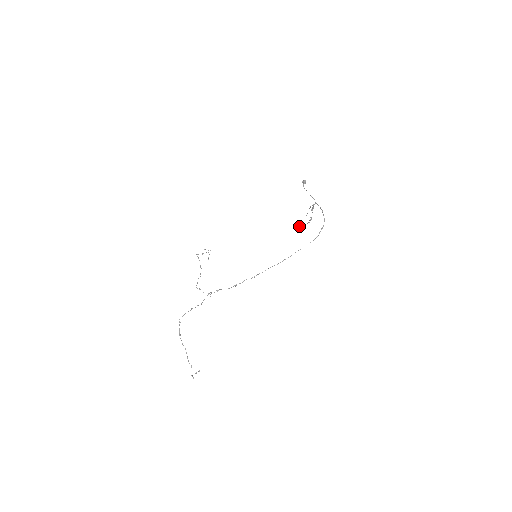
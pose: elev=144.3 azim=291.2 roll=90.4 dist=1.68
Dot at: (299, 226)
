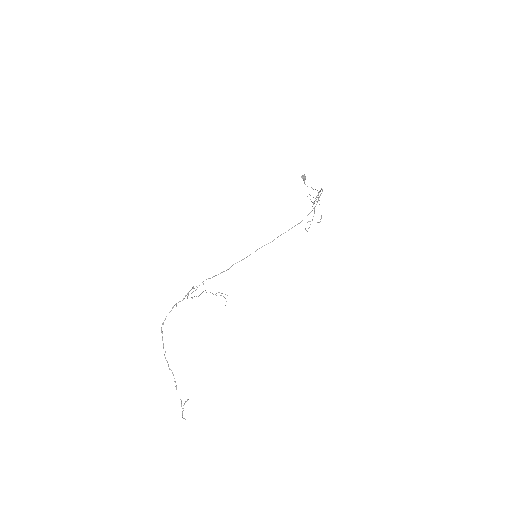
Dot at: (309, 227)
